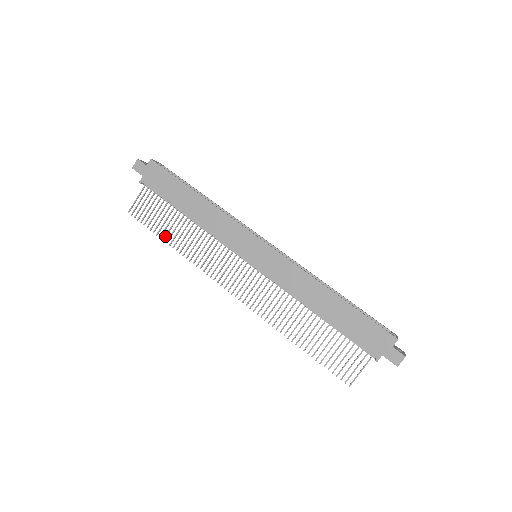
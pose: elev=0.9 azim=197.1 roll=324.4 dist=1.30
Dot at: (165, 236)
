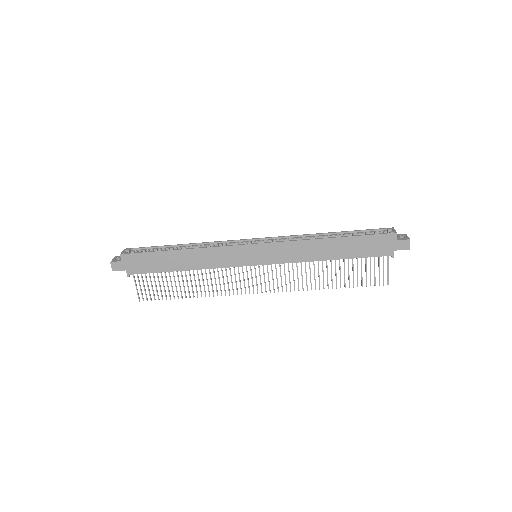
Dot at: (181, 295)
